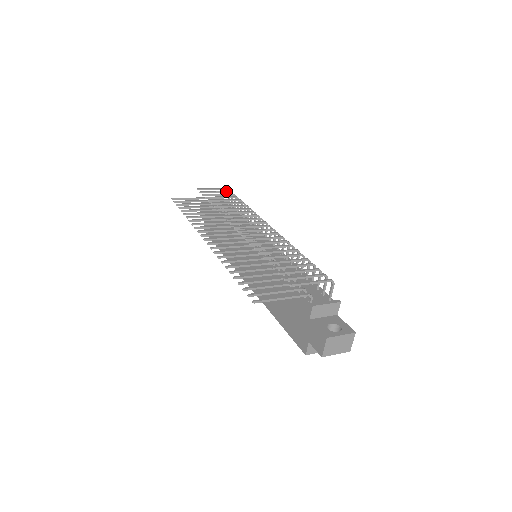
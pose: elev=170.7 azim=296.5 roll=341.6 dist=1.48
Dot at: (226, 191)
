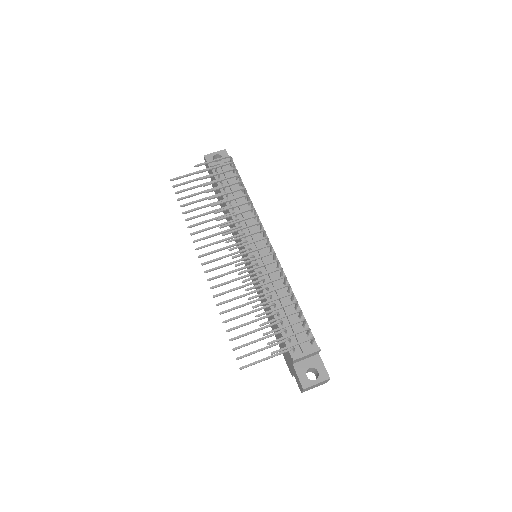
Dot at: (225, 164)
